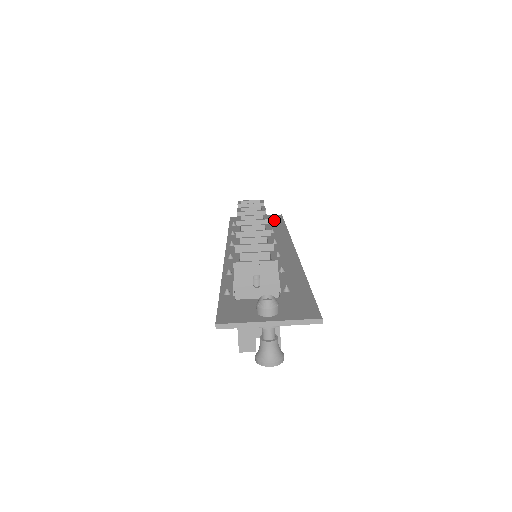
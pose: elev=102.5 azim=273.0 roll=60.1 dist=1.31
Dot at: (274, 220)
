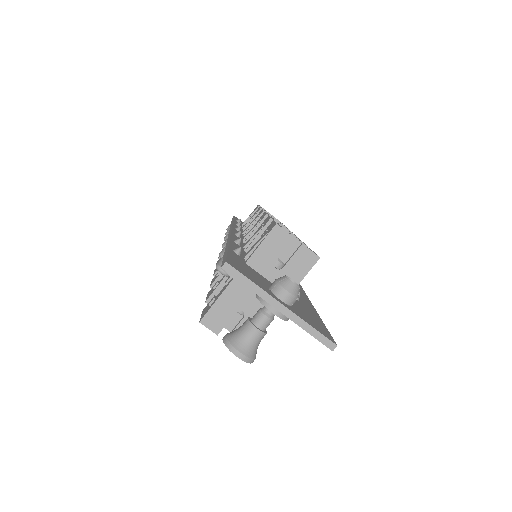
Dot at: occluded
